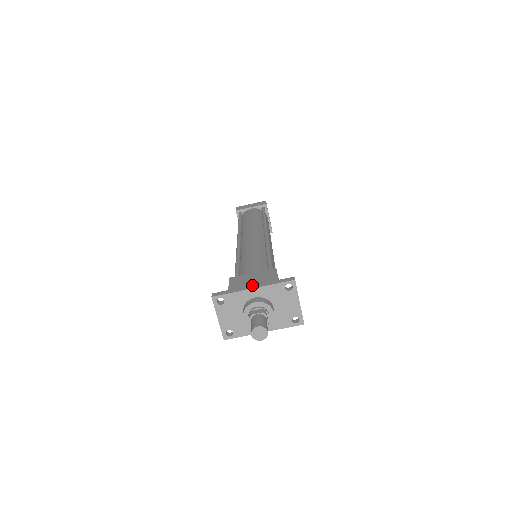
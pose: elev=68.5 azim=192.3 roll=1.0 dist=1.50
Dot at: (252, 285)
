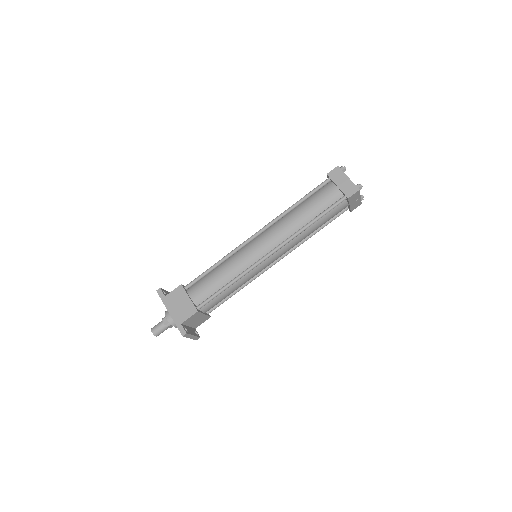
Dot at: (172, 310)
